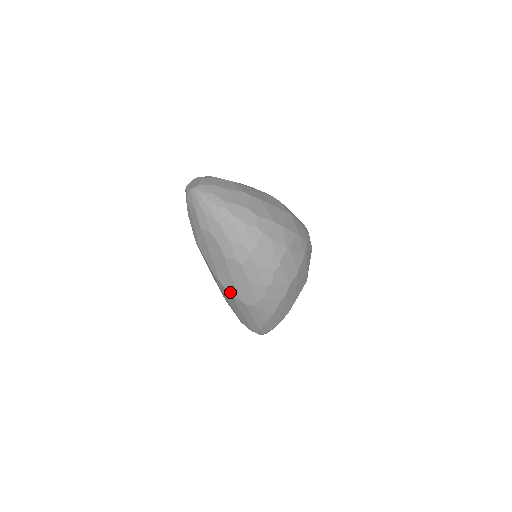
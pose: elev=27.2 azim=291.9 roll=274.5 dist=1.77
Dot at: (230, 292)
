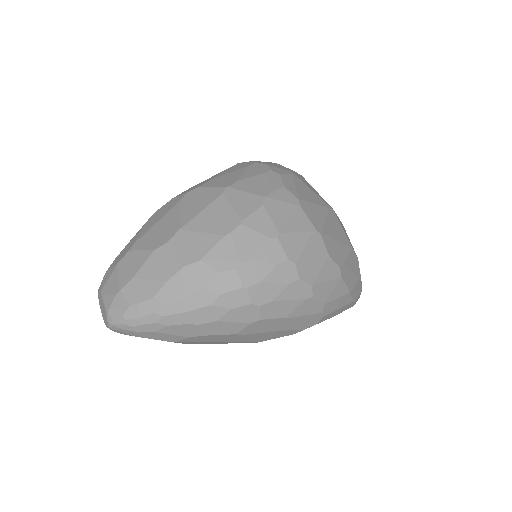
Dot at: occluded
